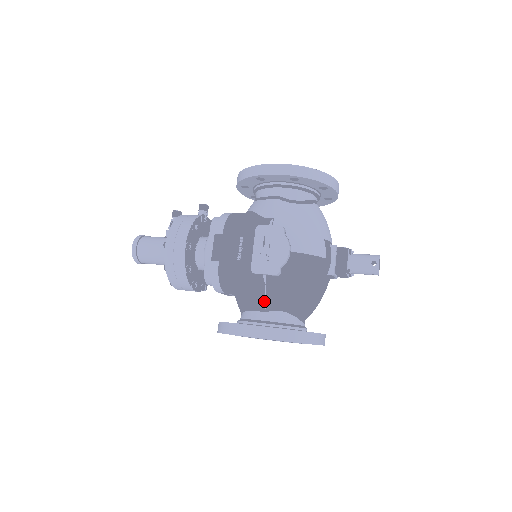
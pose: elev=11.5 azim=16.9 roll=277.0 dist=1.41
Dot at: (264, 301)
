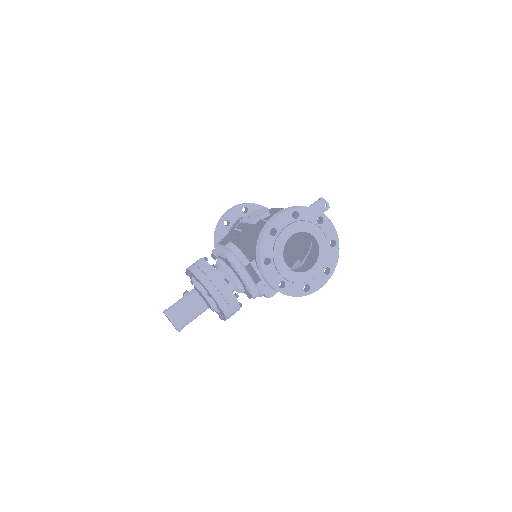
Dot at: occluded
